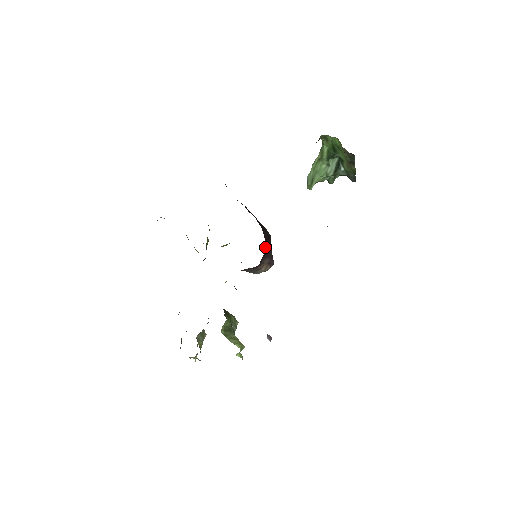
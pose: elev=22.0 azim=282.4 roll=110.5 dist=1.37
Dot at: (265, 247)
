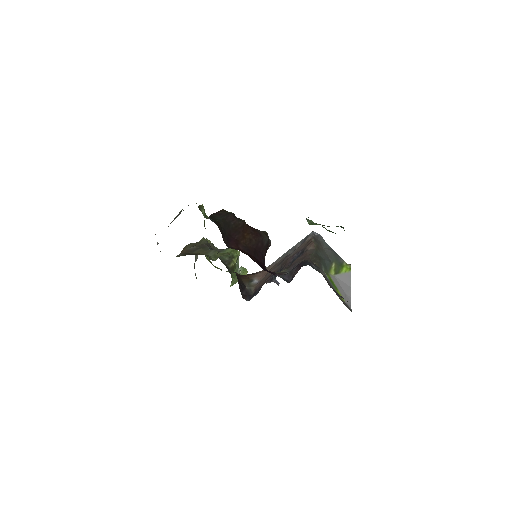
Dot at: occluded
